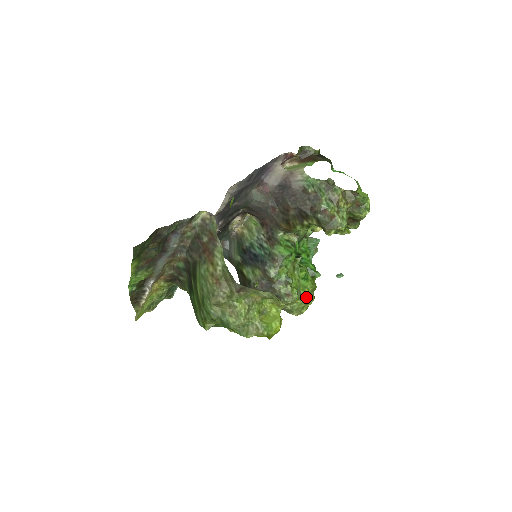
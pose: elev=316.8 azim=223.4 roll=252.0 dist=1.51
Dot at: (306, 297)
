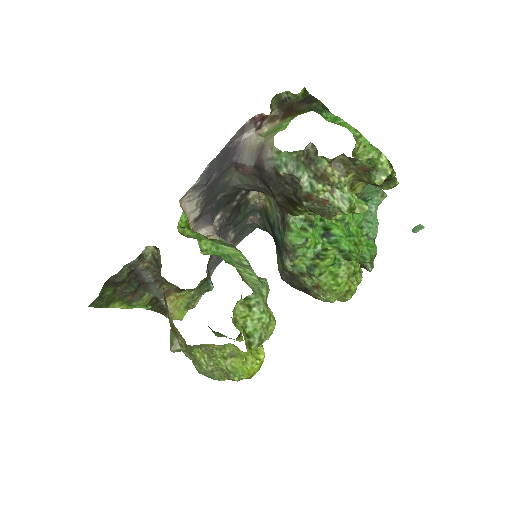
Dot at: (339, 288)
